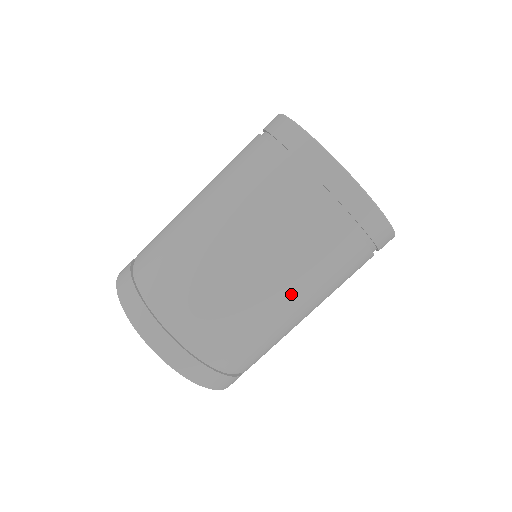
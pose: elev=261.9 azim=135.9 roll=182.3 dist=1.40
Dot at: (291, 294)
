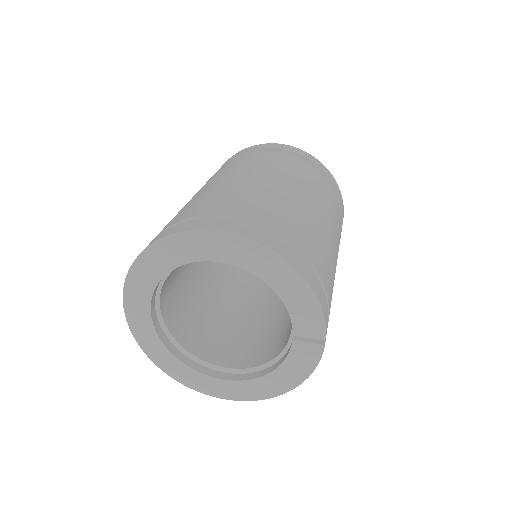
Dot at: (317, 205)
